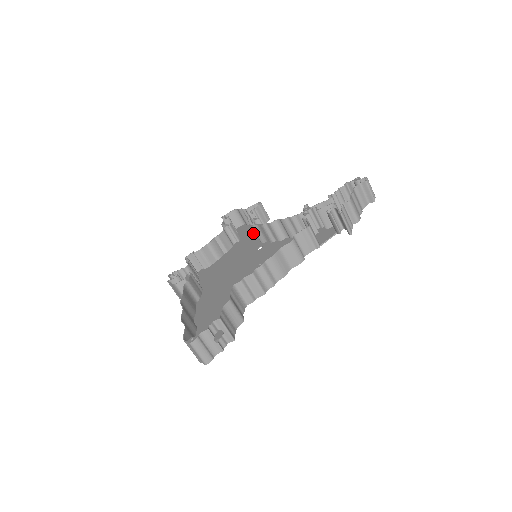
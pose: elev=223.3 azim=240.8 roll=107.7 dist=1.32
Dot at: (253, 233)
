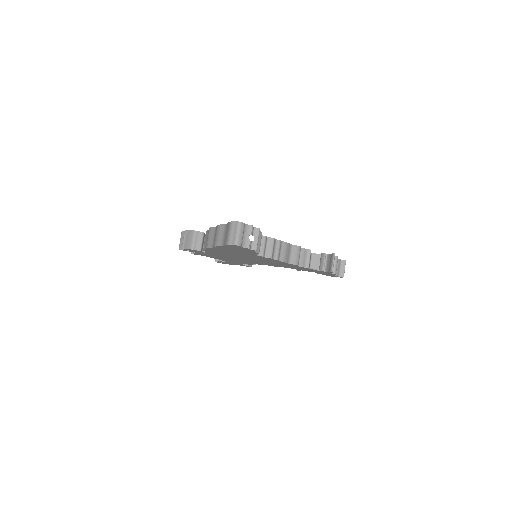
Dot at: occluded
